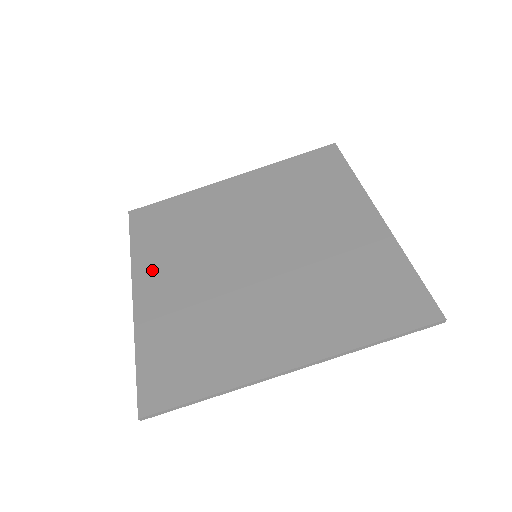
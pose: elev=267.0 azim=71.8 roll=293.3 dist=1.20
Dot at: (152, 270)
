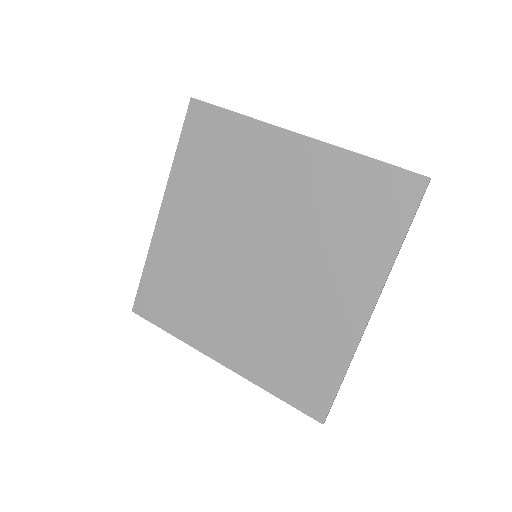
Dot at: (206, 335)
